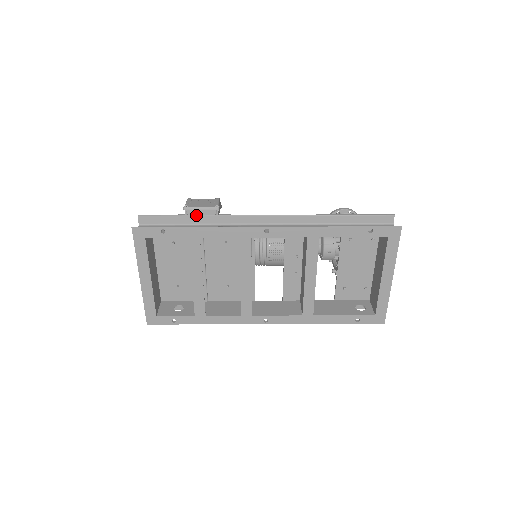
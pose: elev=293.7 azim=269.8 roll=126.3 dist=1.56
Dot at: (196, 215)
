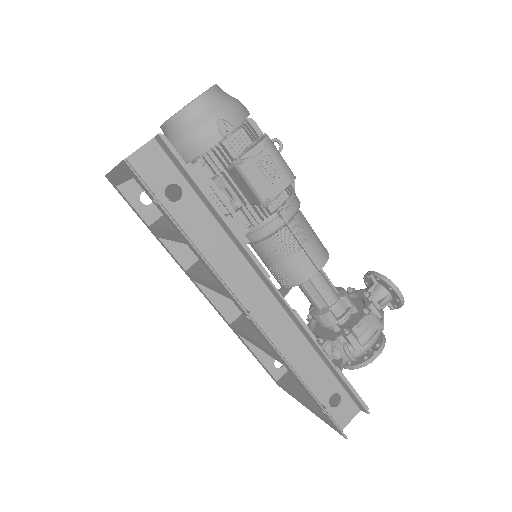
Dot at: (218, 211)
